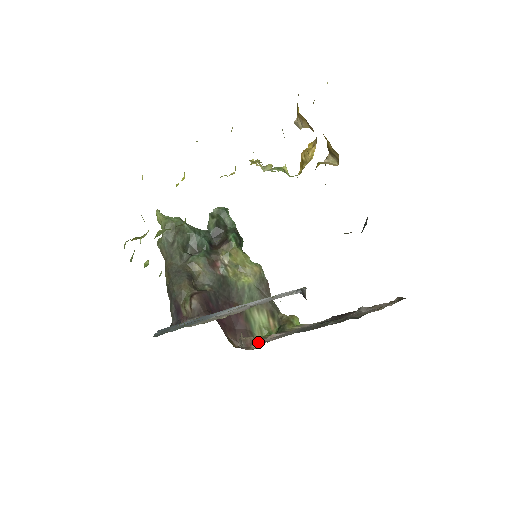
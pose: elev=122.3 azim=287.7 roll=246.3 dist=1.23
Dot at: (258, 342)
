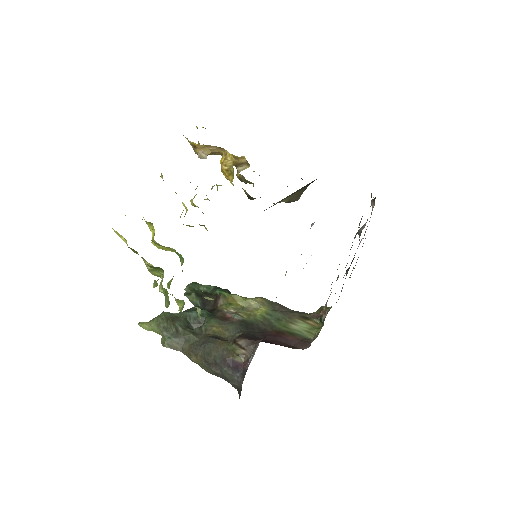
Dot at: (322, 313)
